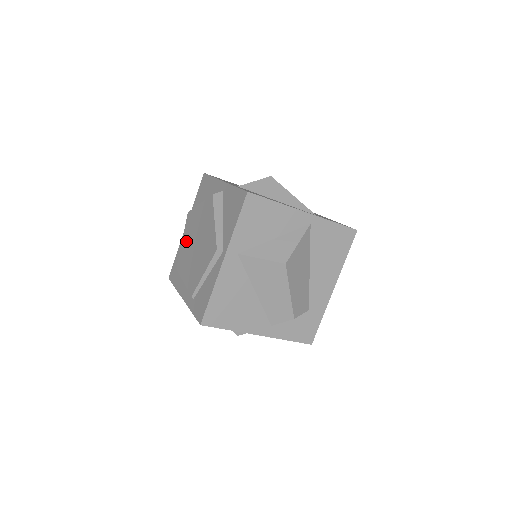
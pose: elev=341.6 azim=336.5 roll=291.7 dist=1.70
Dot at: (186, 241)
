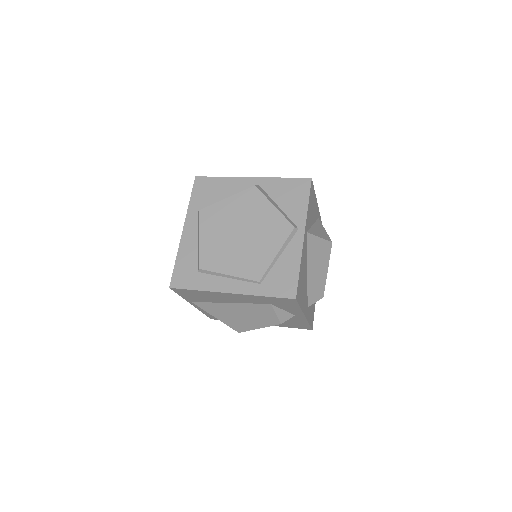
Dot at: (212, 236)
